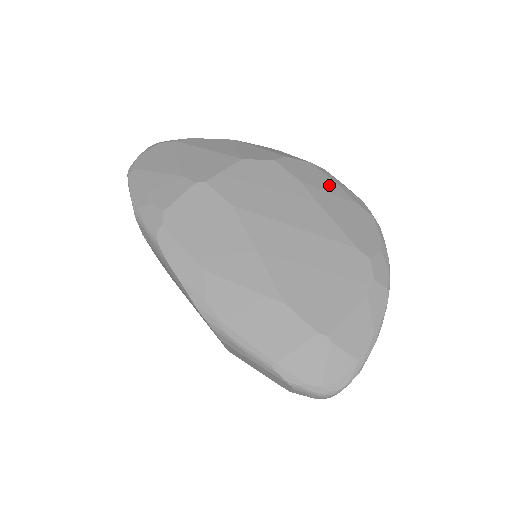
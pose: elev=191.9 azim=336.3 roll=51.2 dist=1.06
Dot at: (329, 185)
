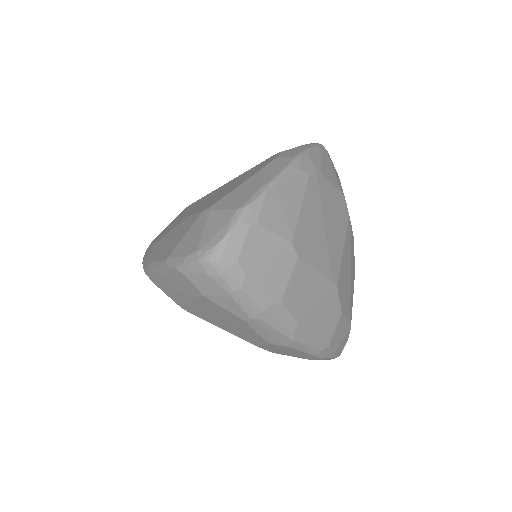
Dot at: occluded
